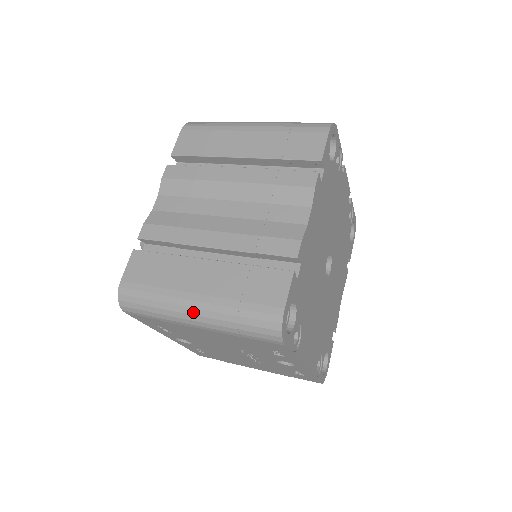
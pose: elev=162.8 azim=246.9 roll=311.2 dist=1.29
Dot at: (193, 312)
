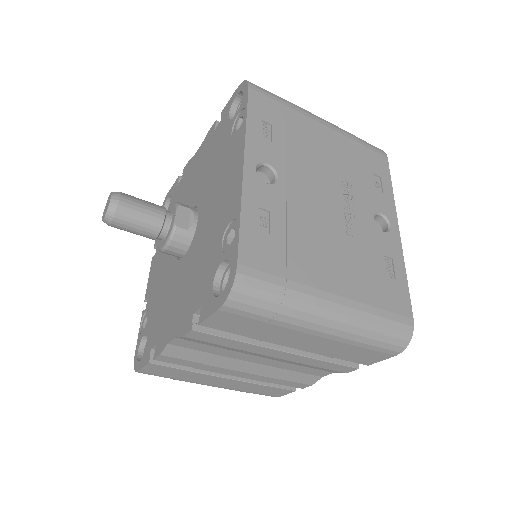
Dot at: occluded
